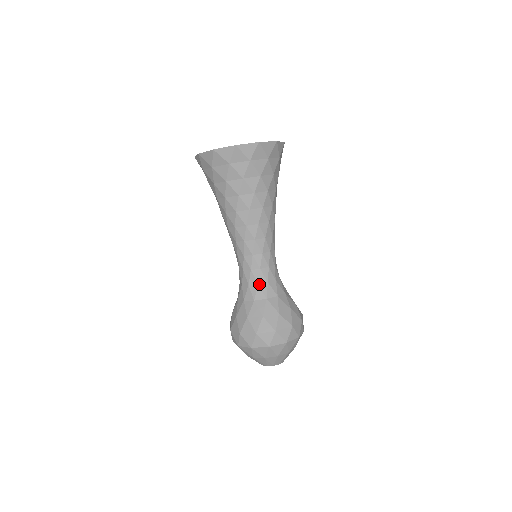
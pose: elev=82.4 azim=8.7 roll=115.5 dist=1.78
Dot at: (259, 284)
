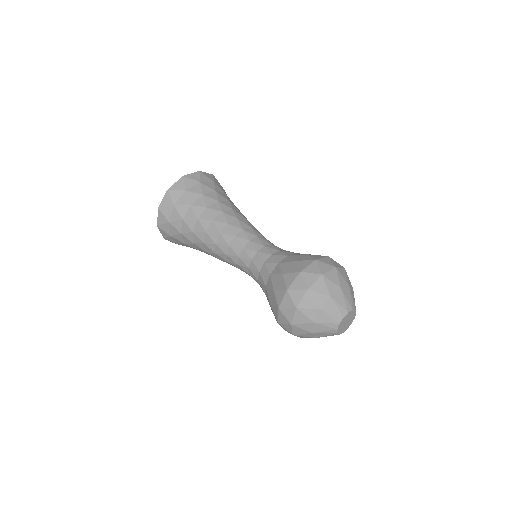
Dot at: (272, 254)
